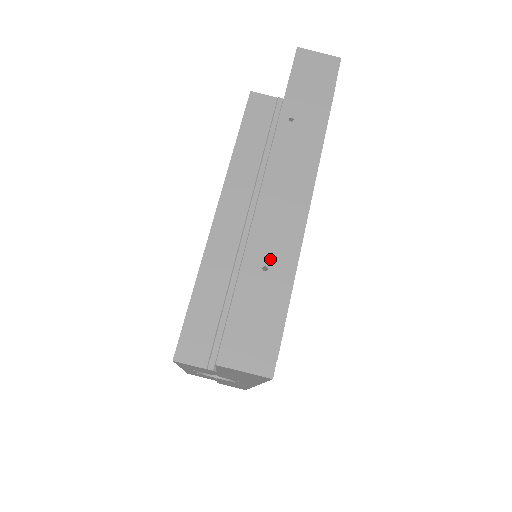
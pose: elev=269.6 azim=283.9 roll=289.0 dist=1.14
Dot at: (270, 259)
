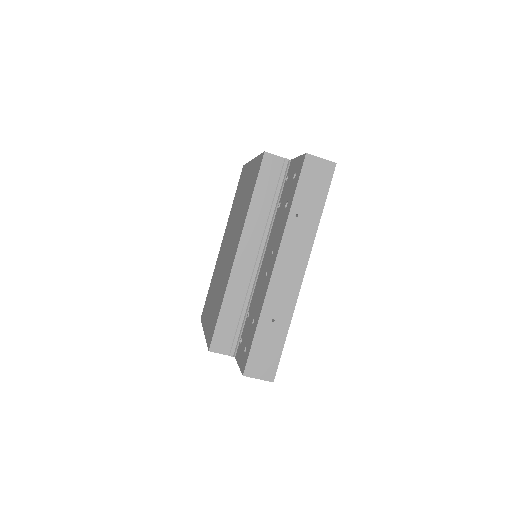
Dot at: (276, 315)
